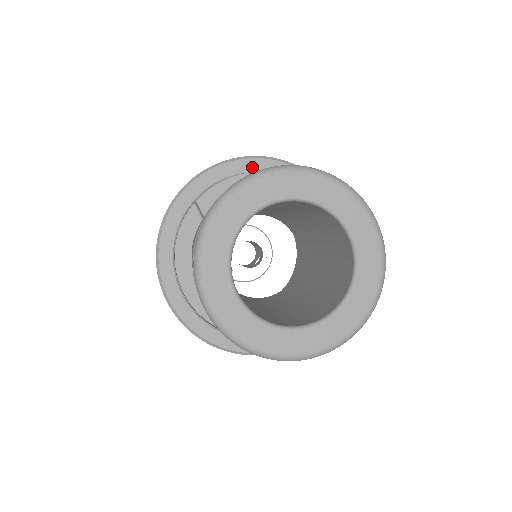
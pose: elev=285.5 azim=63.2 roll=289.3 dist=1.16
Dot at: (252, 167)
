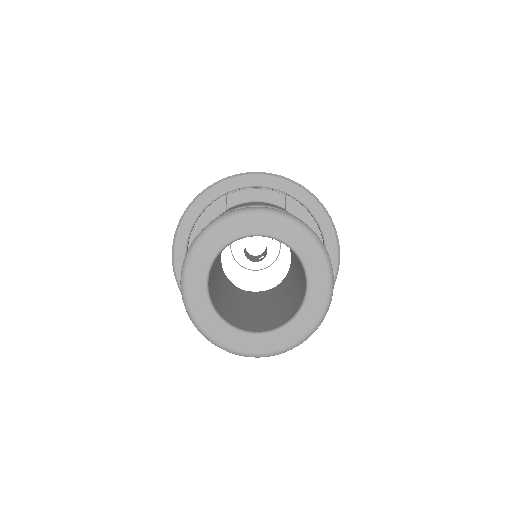
Dot at: (284, 187)
